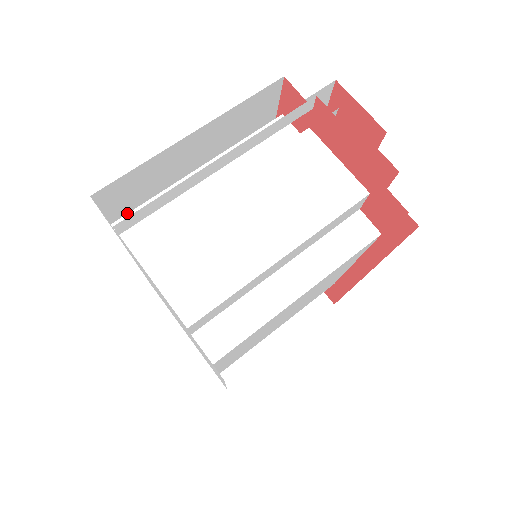
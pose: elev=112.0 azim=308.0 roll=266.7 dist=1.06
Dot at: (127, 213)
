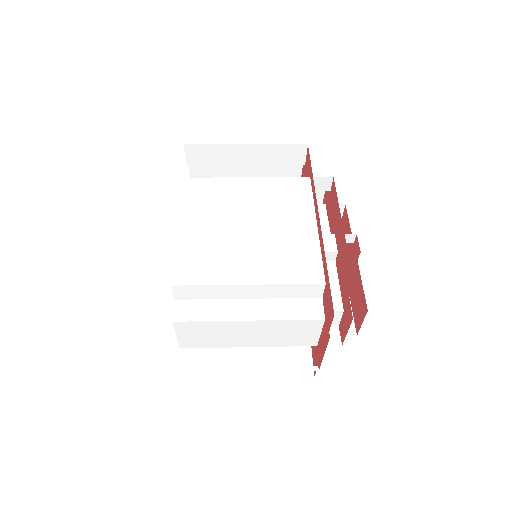
Dot at: occluded
